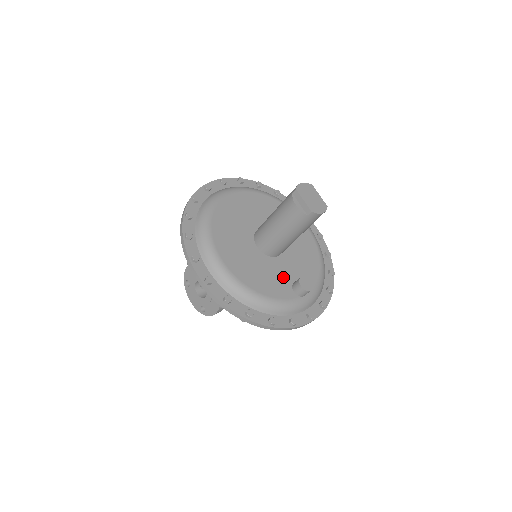
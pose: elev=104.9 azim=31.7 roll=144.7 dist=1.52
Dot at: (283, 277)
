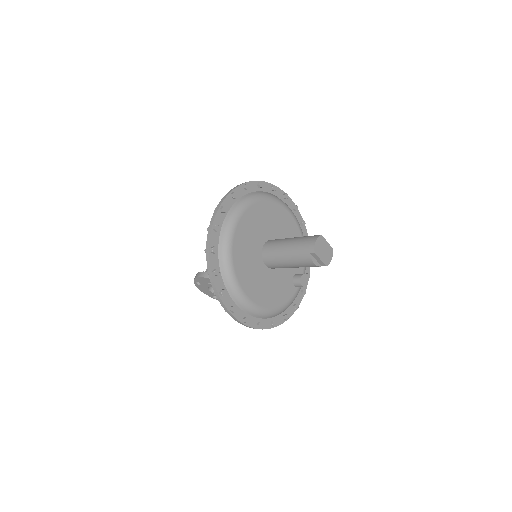
Dot at: (286, 279)
